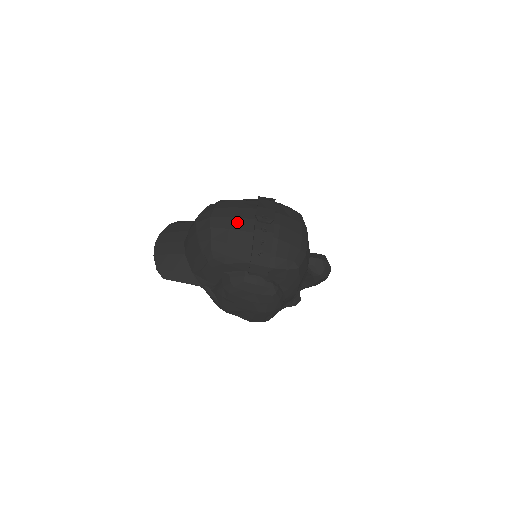
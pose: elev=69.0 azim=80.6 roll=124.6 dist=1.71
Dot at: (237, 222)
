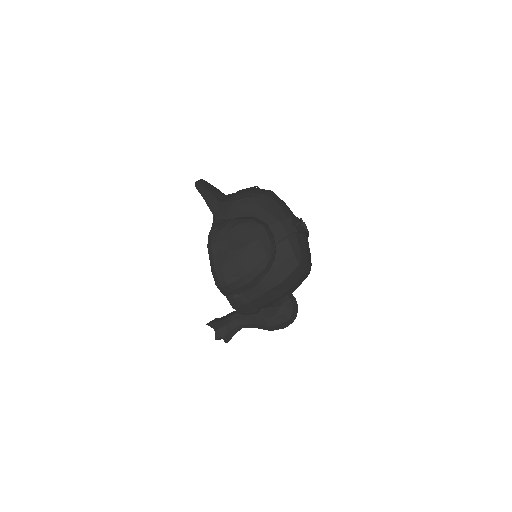
Dot at: (288, 207)
